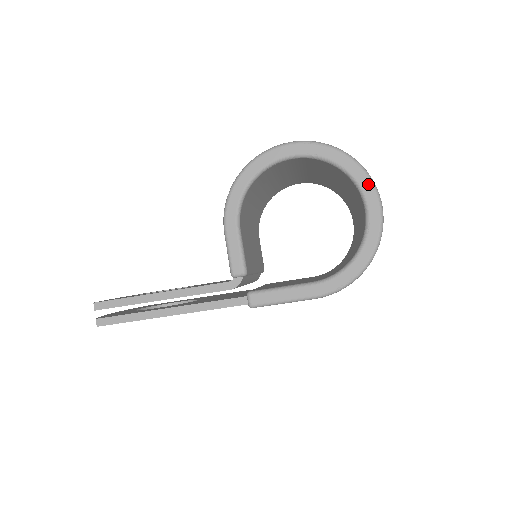
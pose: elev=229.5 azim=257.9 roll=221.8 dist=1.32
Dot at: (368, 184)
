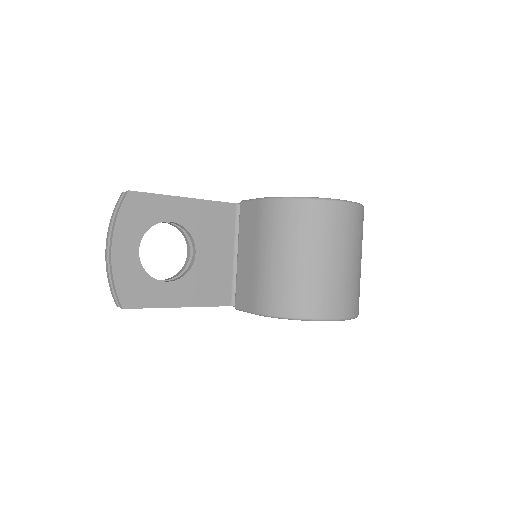
Dot at: occluded
